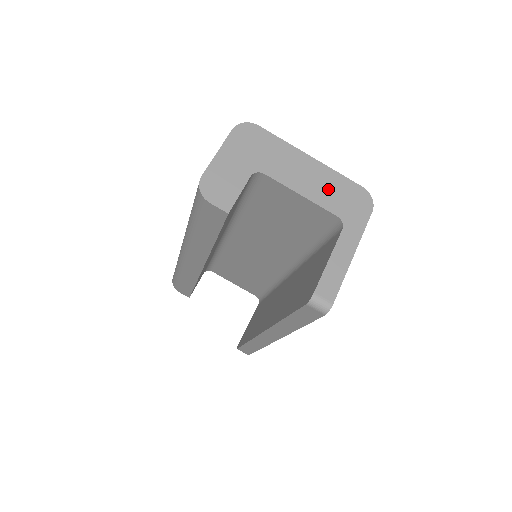
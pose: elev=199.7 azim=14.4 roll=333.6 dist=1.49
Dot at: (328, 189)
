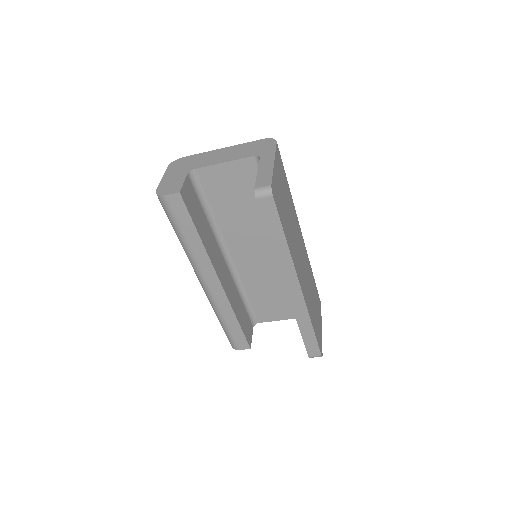
Dot at: (241, 151)
